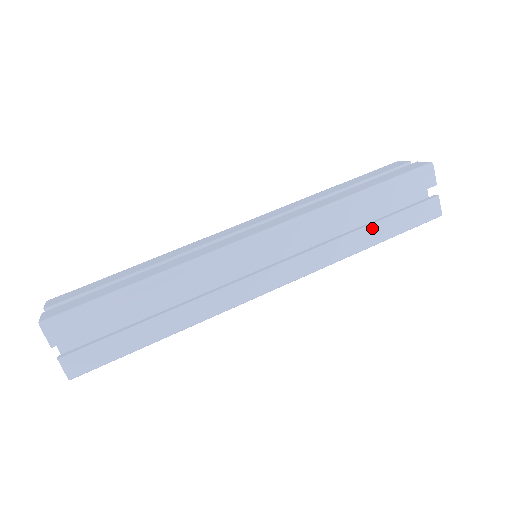
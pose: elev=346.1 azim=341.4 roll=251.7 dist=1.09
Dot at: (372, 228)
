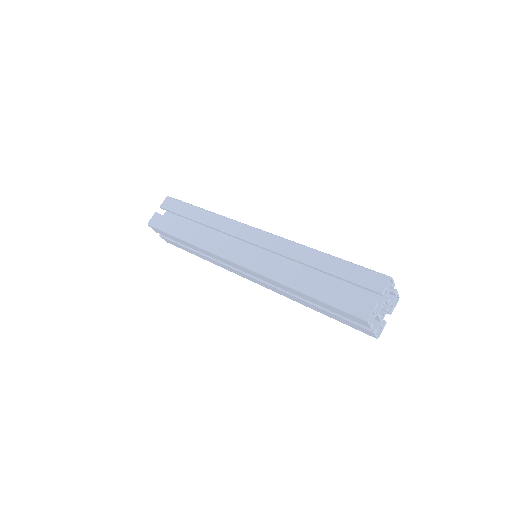
Dot at: (313, 280)
